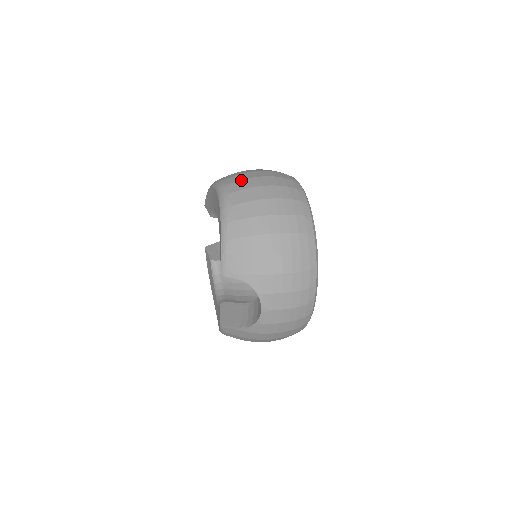
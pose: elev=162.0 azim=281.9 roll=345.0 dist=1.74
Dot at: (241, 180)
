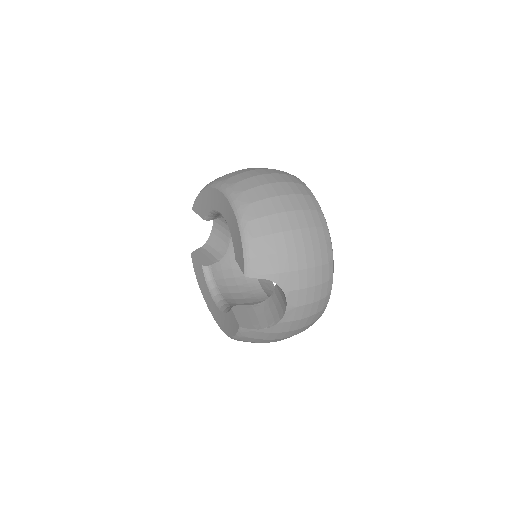
Dot at: (247, 179)
